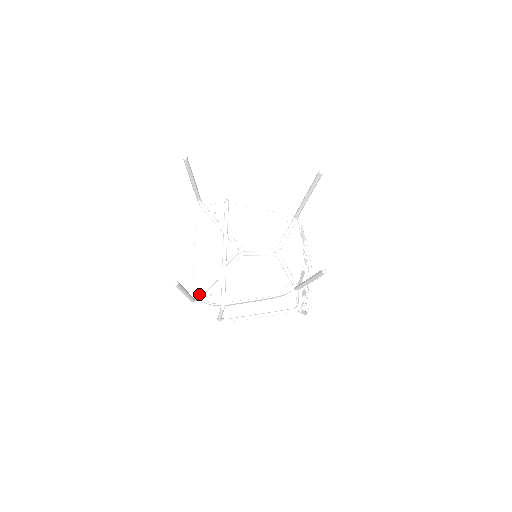
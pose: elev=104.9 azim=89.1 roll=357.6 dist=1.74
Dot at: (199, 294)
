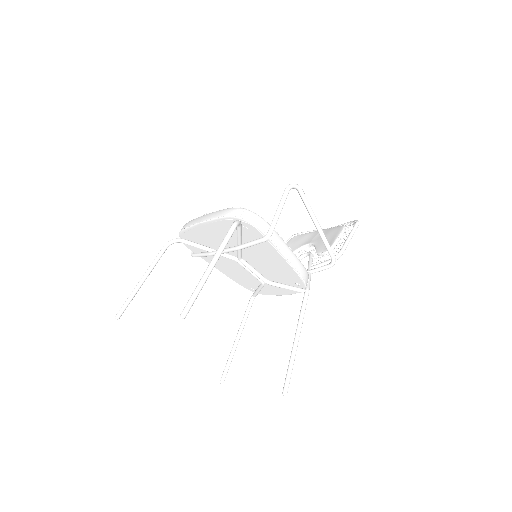
Dot at: (178, 242)
